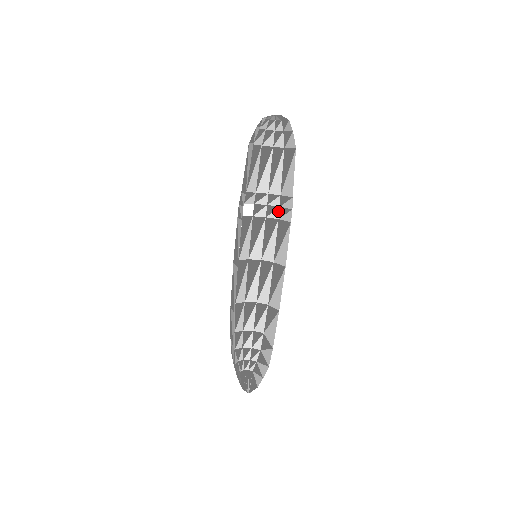
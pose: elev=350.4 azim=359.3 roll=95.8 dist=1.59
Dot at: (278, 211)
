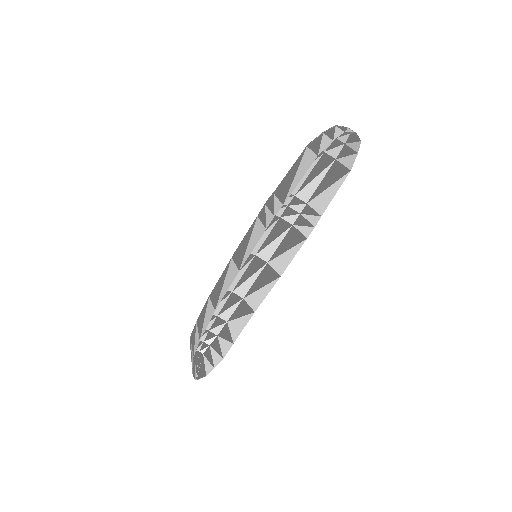
Dot at: (296, 217)
